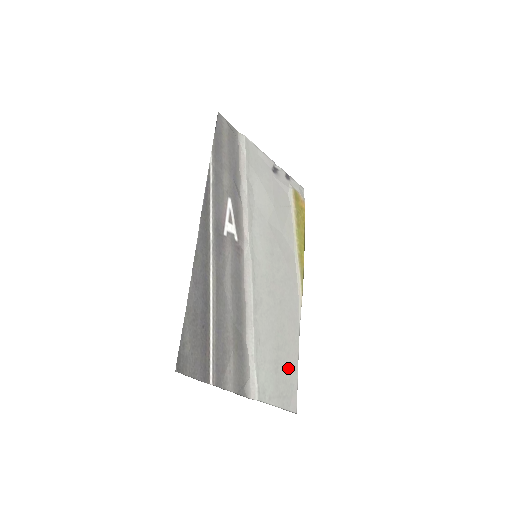
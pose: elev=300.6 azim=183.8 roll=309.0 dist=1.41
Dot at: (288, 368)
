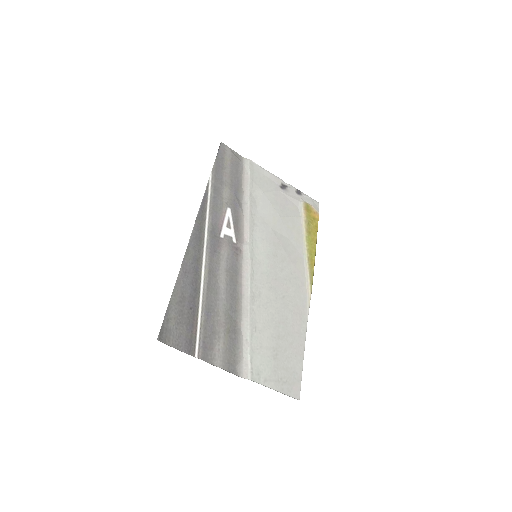
Dot at: (290, 357)
